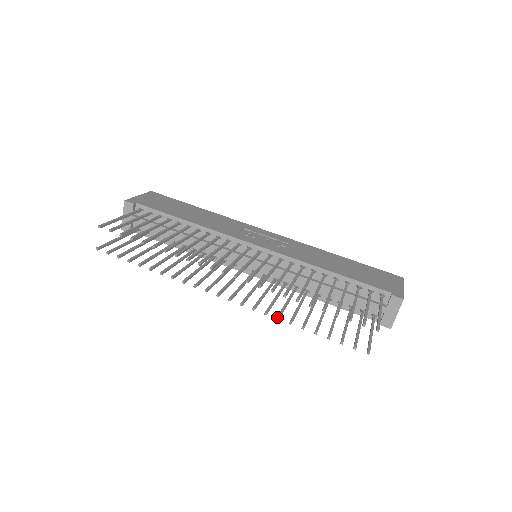
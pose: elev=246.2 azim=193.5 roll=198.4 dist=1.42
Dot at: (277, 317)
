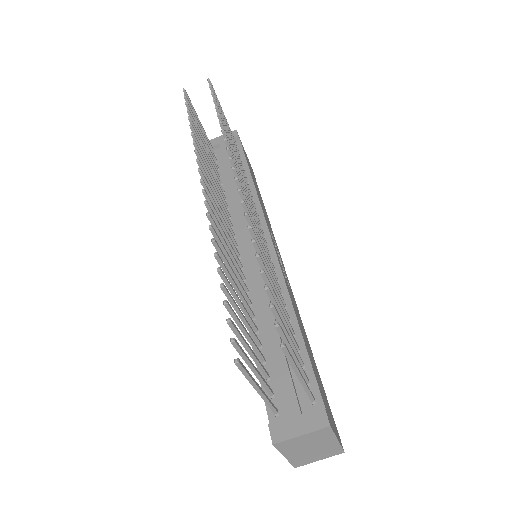
Dot at: occluded
